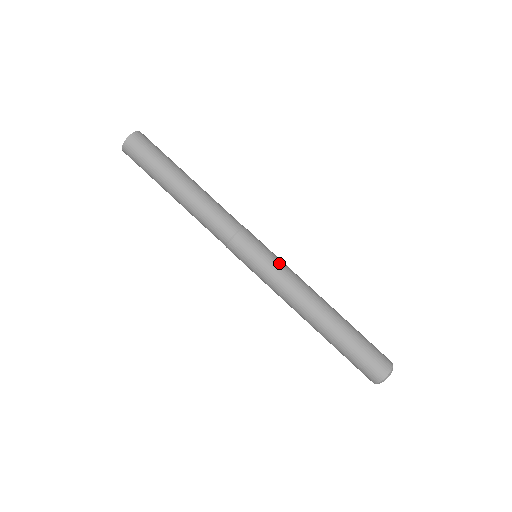
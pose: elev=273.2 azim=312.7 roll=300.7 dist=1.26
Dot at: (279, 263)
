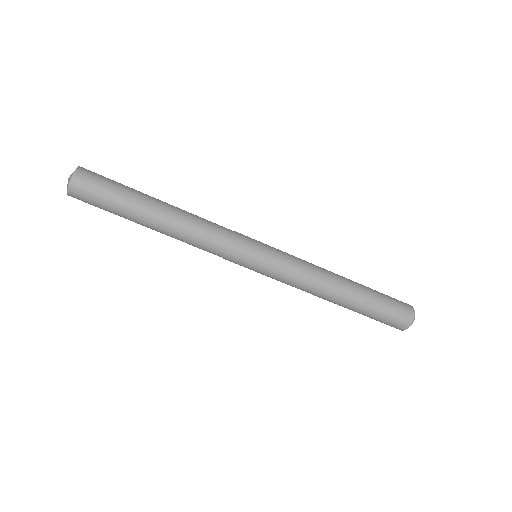
Dot at: (281, 265)
